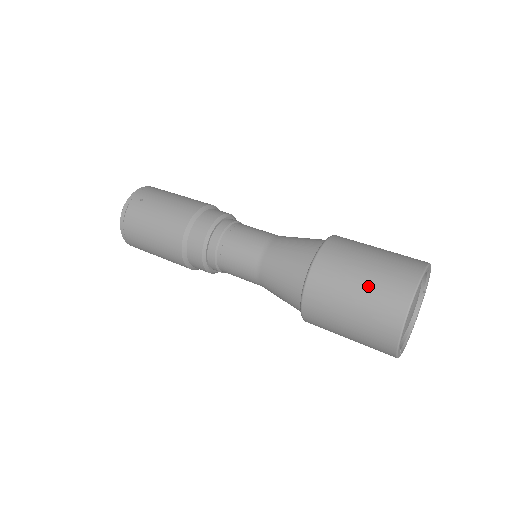
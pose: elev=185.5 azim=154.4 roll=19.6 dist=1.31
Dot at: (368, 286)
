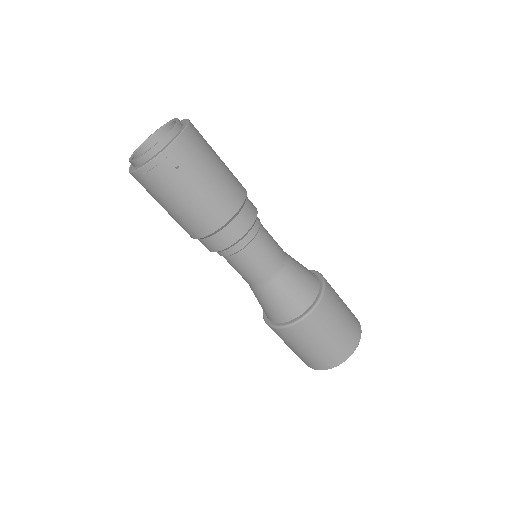
Dot at: (322, 349)
